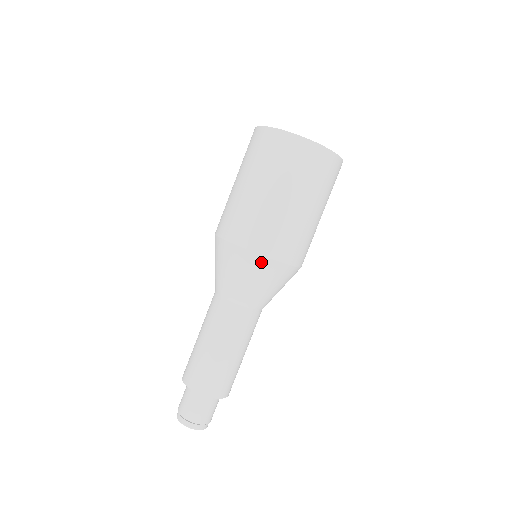
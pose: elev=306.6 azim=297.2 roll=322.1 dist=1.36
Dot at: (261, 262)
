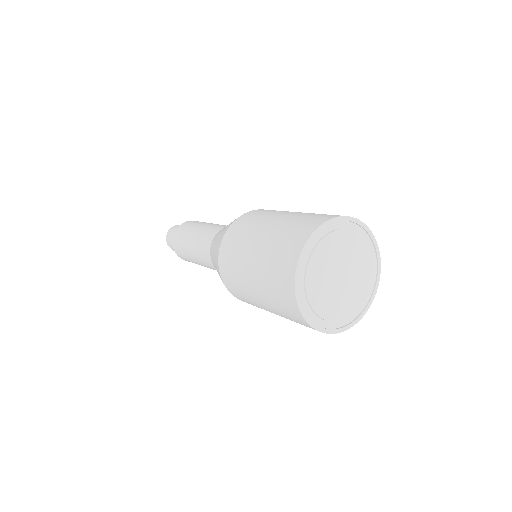
Dot at: occluded
